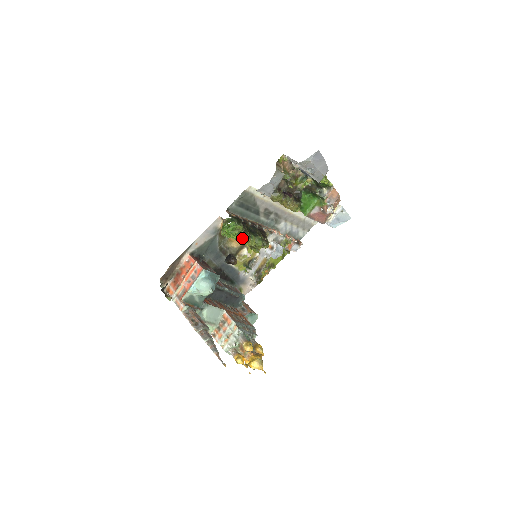
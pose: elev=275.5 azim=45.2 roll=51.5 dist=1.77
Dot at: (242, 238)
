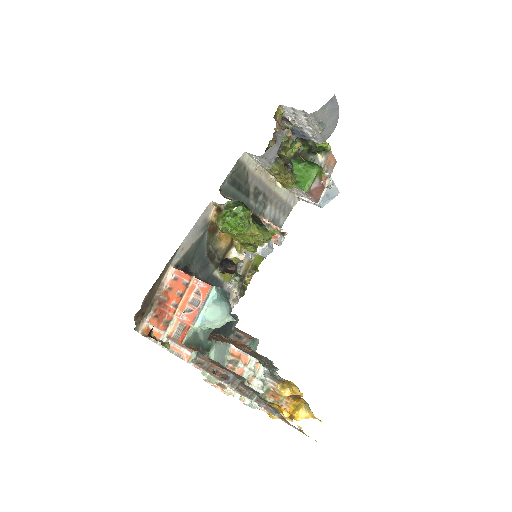
Dot at: (247, 231)
